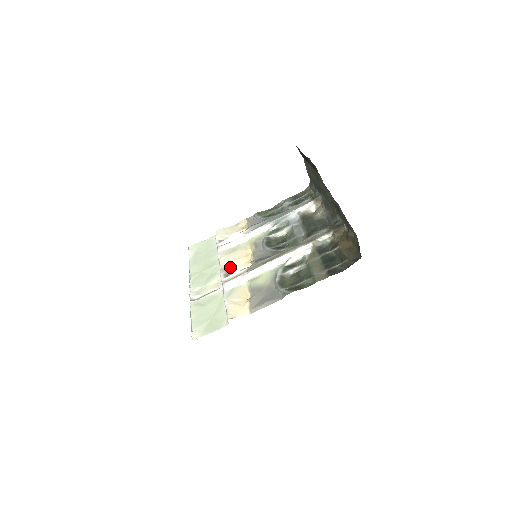
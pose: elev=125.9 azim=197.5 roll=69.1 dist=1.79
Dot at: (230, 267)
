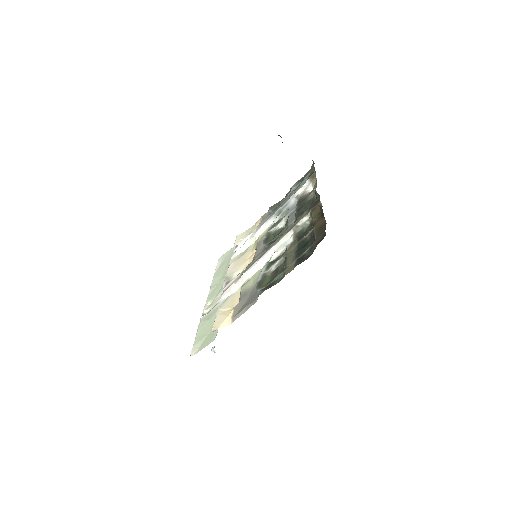
Dot at: (233, 273)
